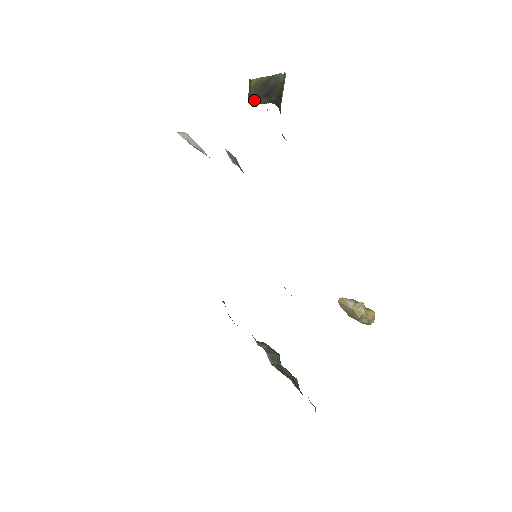
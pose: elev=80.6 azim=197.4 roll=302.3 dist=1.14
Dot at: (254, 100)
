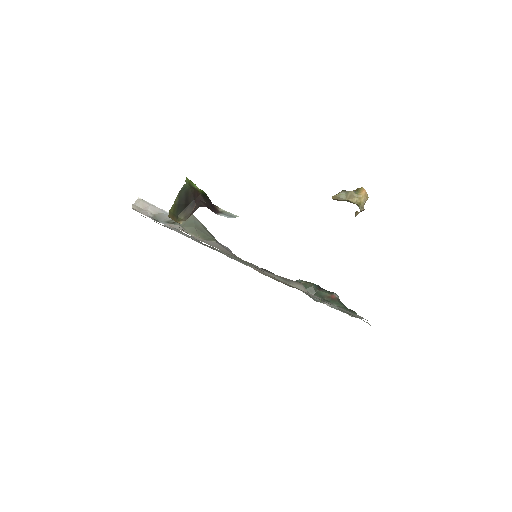
Dot at: (181, 216)
